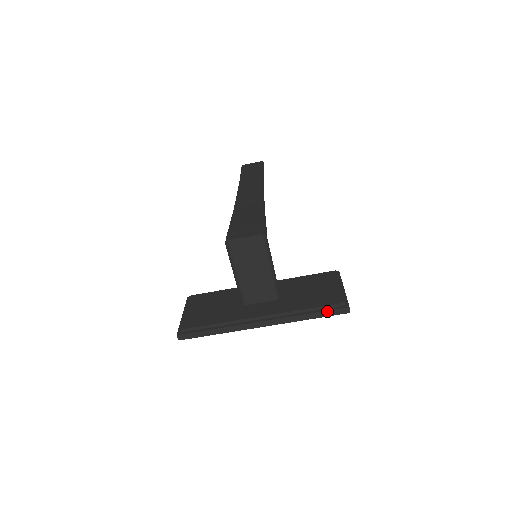
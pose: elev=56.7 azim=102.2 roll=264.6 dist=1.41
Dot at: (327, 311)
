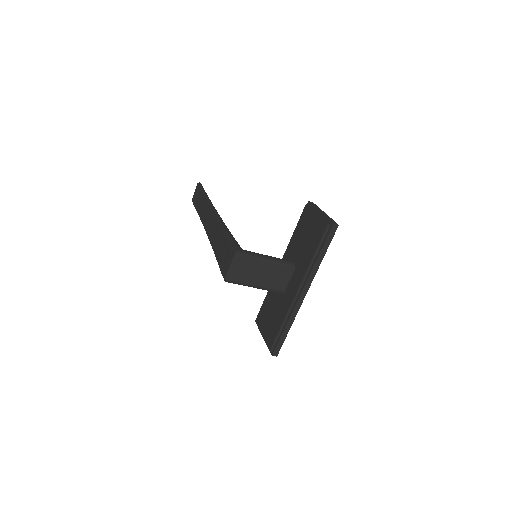
Dot at: (325, 242)
